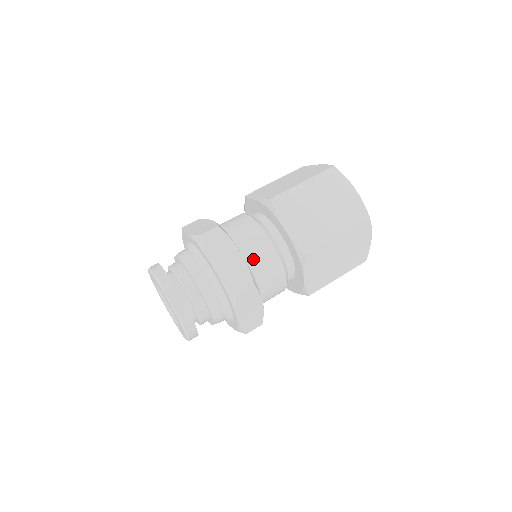
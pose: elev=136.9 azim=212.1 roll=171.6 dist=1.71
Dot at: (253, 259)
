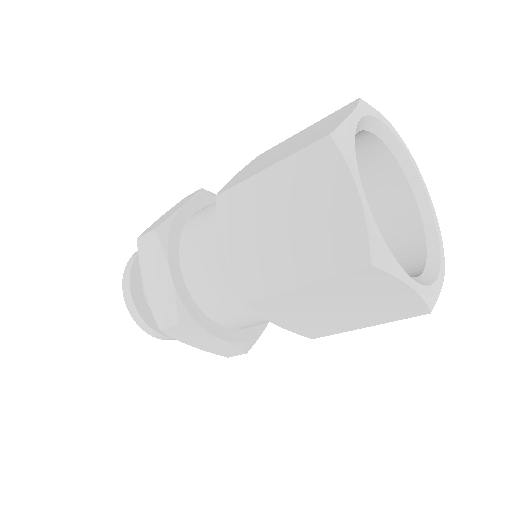
Dot at: (196, 283)
